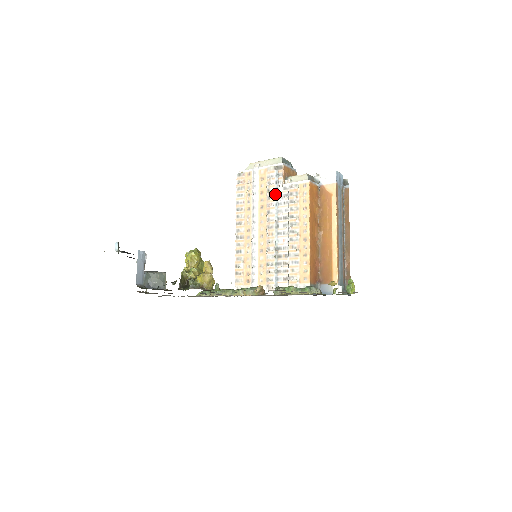
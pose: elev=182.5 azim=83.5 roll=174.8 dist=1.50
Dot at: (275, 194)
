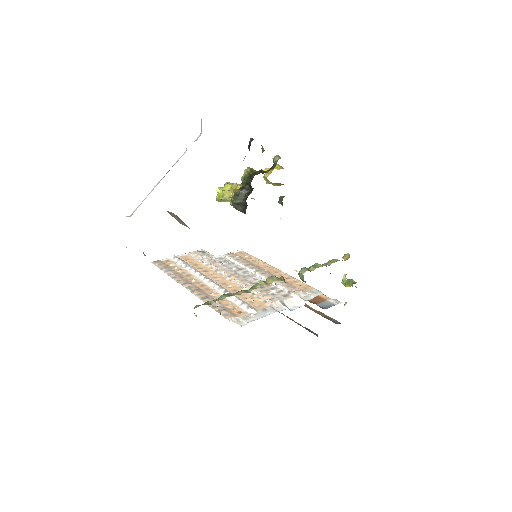
Dot at: (214, 260)
